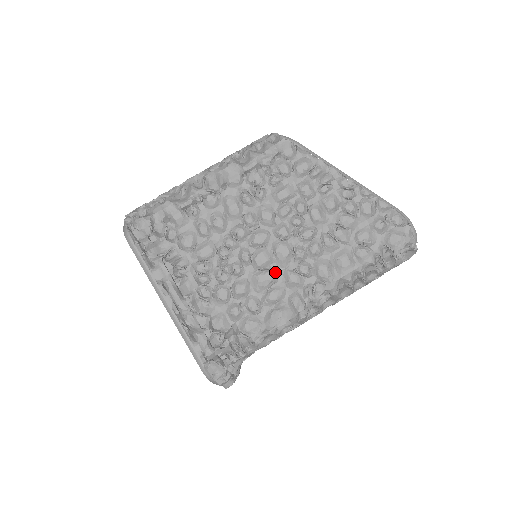
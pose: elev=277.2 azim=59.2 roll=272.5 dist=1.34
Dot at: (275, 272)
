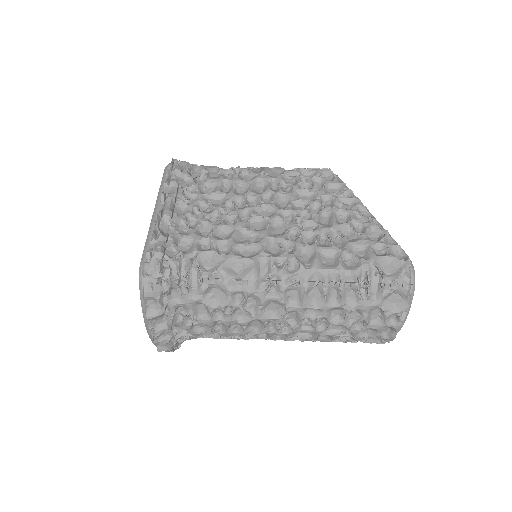
Dot at: (261, 237)
